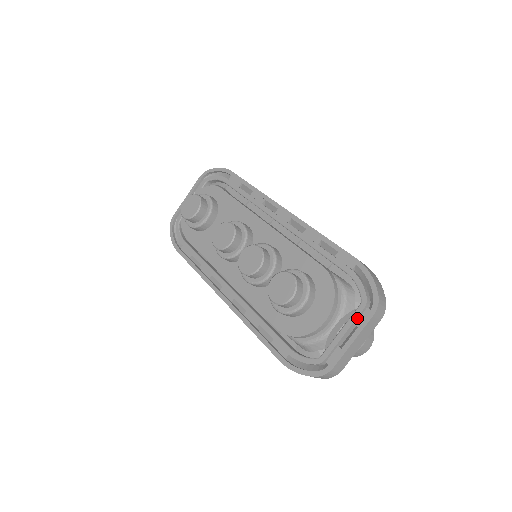
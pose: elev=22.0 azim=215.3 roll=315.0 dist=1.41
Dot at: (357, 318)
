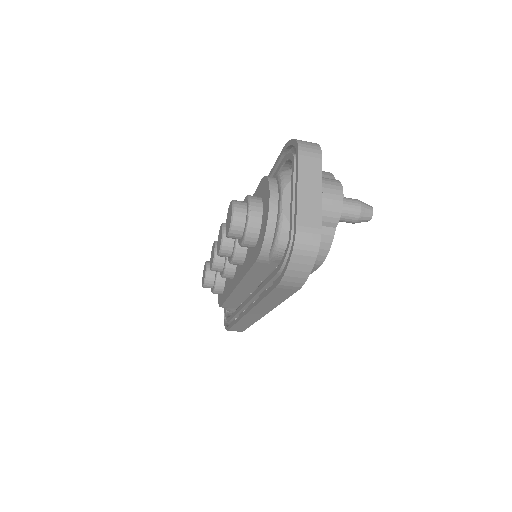
Dot at: (295, 174)
